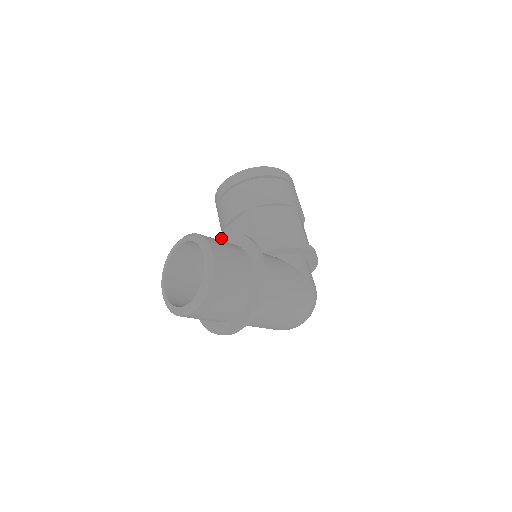
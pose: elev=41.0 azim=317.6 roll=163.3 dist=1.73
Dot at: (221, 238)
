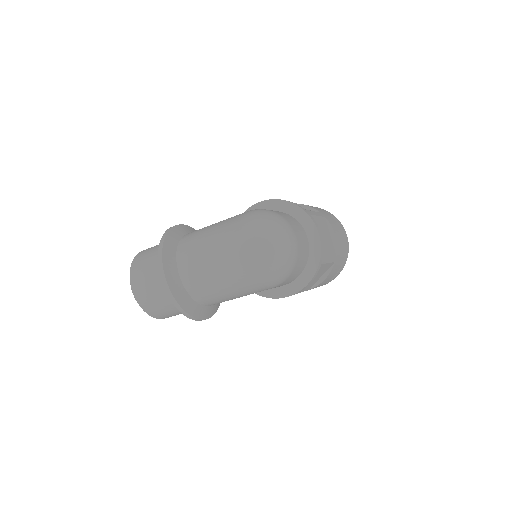
Dot at: occluded
